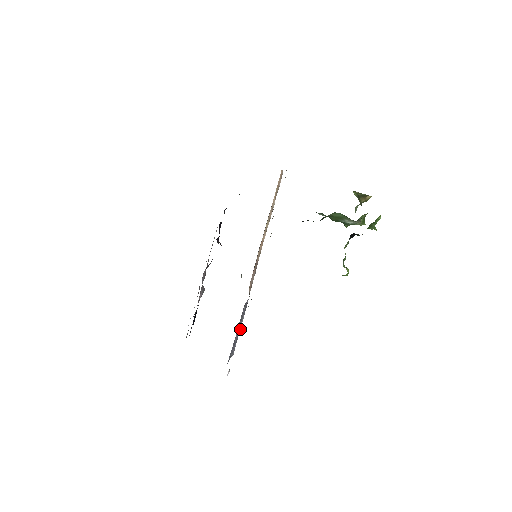
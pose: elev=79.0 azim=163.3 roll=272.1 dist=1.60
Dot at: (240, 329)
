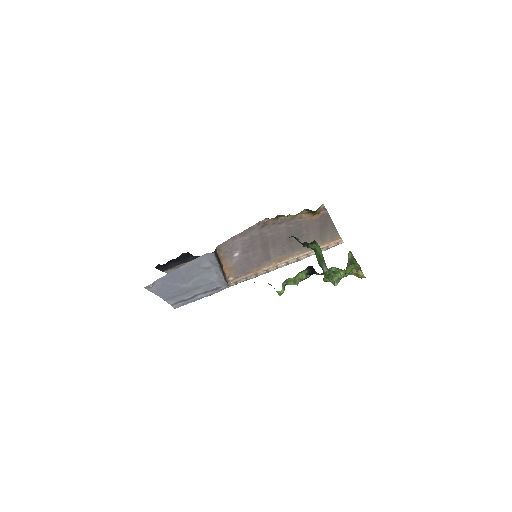
Dot at: (198, 299)
